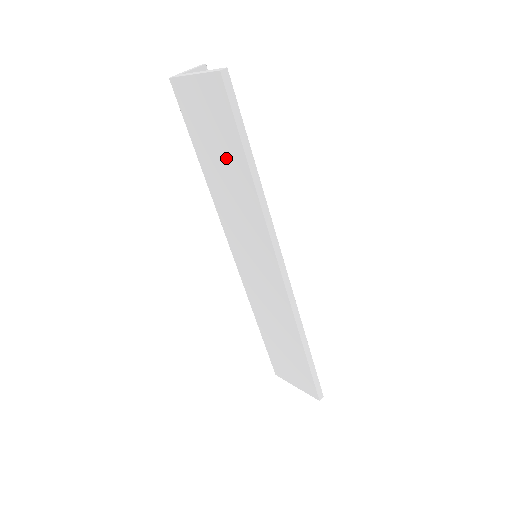
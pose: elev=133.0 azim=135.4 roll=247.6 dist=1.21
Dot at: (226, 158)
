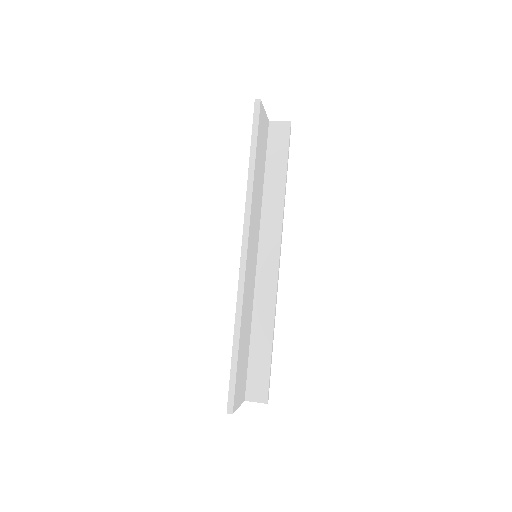
Dot at: occluded
